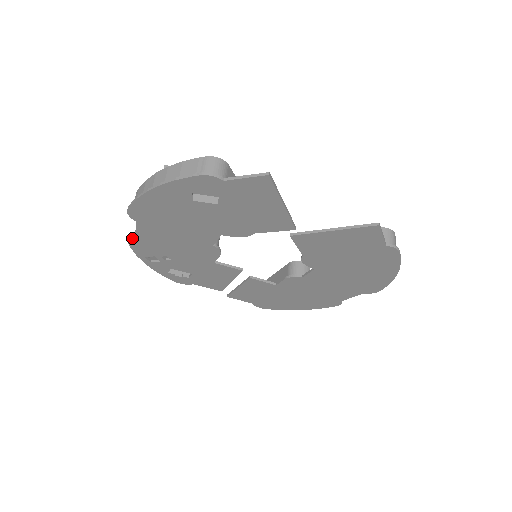
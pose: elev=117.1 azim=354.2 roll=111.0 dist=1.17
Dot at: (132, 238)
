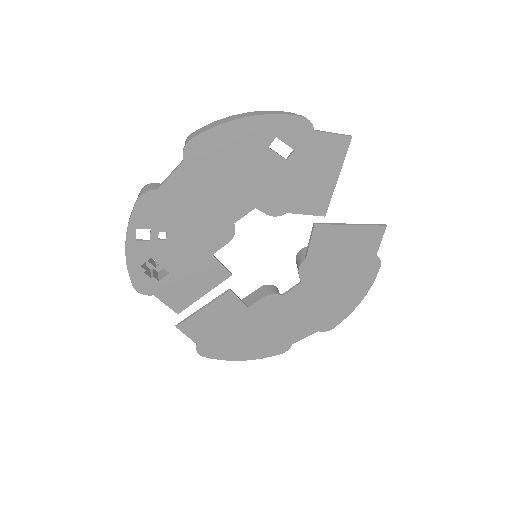
Dot at: (152, 189)
